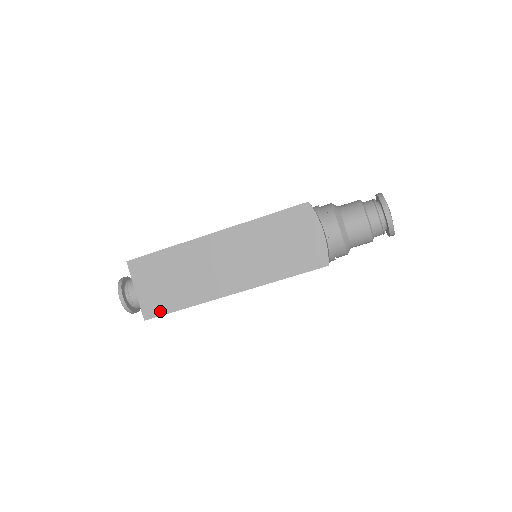
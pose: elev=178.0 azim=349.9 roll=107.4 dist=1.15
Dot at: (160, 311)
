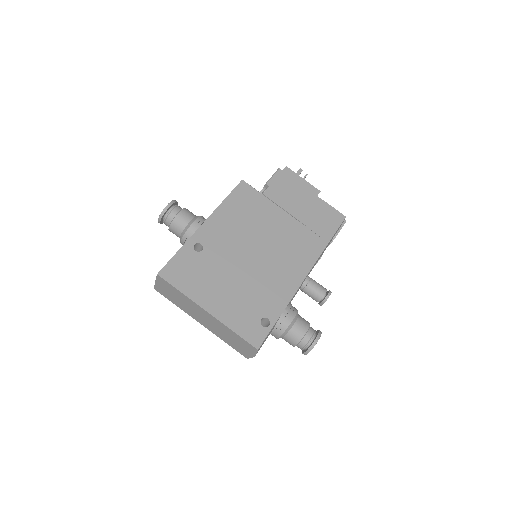
Dot at: (163, 295)
